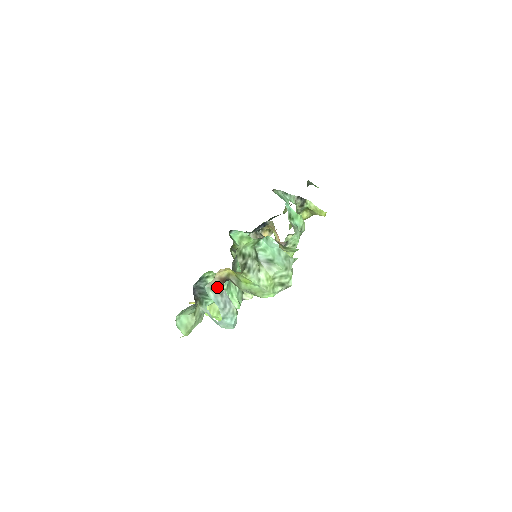
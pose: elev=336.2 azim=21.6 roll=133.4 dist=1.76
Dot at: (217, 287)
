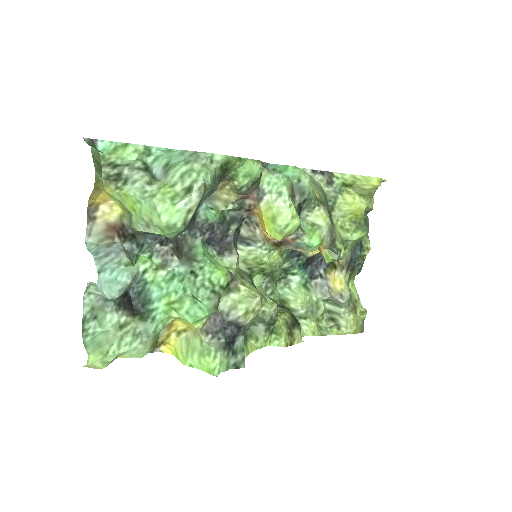
Dot at: (106, 239)
